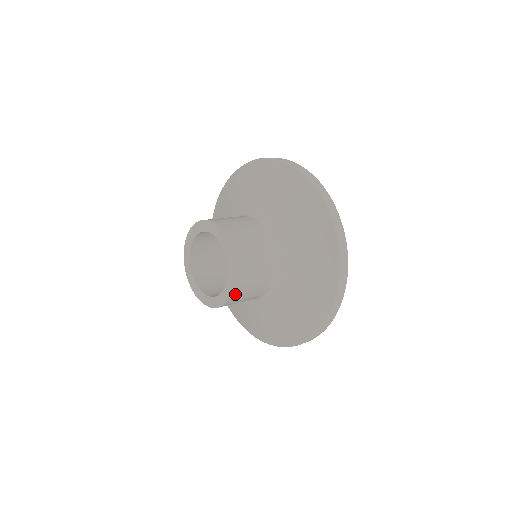
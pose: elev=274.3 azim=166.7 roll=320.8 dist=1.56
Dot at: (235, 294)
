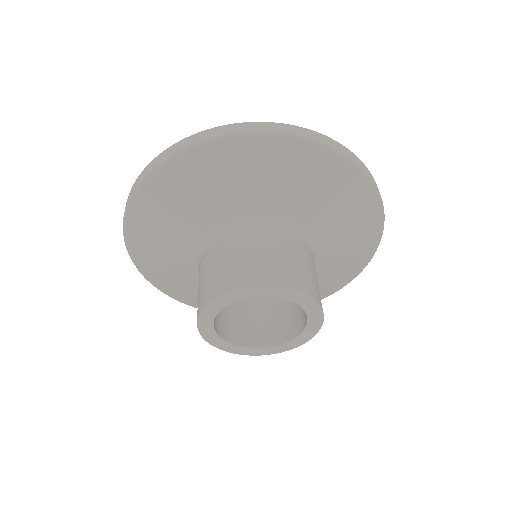
Dot at: occluded
